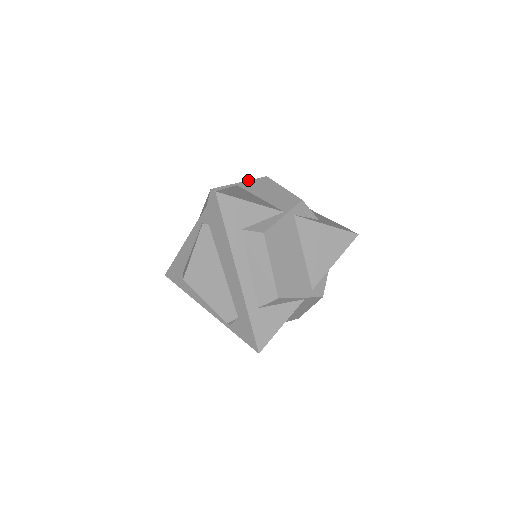
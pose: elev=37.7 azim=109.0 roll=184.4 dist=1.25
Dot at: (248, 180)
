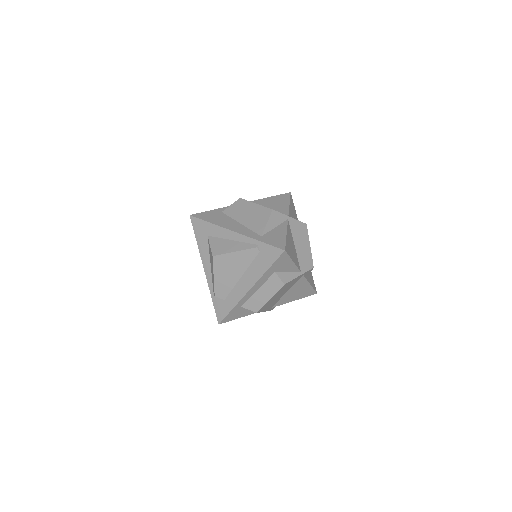
Dot at: occluded
